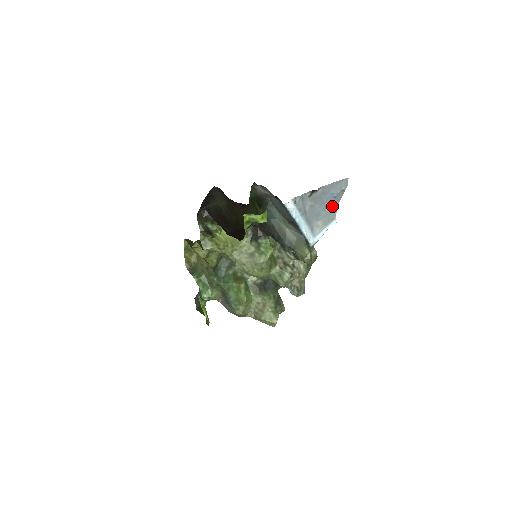
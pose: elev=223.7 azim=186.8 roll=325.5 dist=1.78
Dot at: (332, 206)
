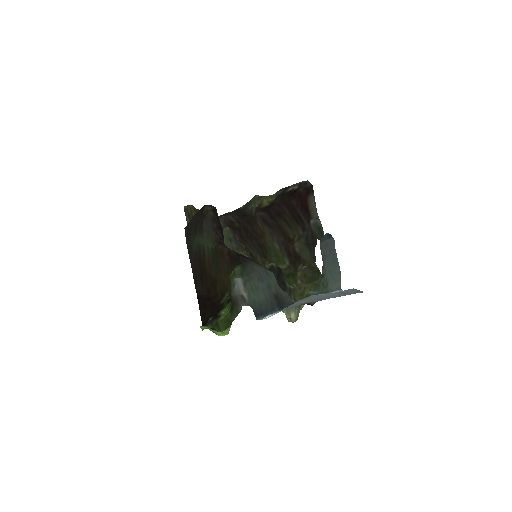
Dot at: occluded
